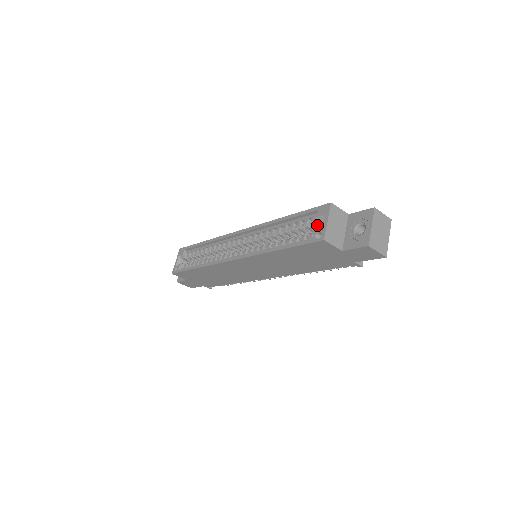
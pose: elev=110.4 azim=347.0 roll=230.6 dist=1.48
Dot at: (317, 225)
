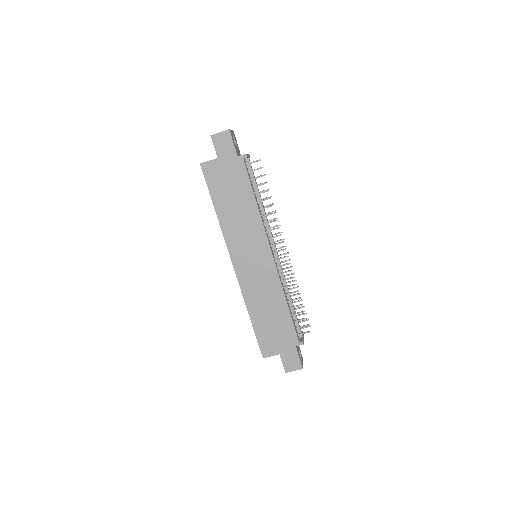
Dot at: occluded
